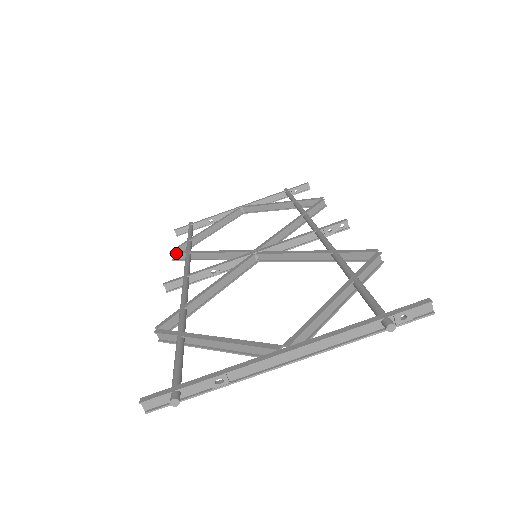
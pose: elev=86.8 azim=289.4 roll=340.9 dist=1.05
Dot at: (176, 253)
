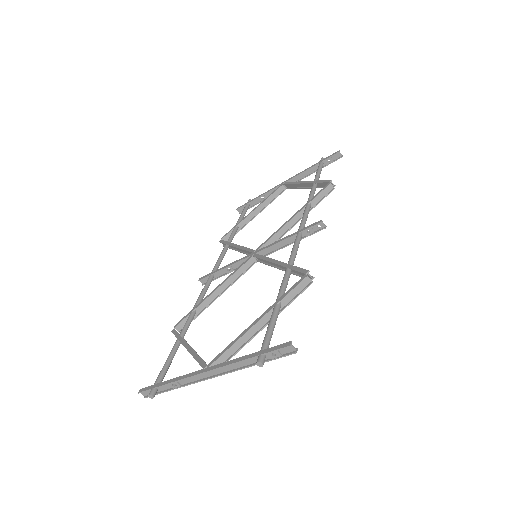
Dot at: (221, 242)
